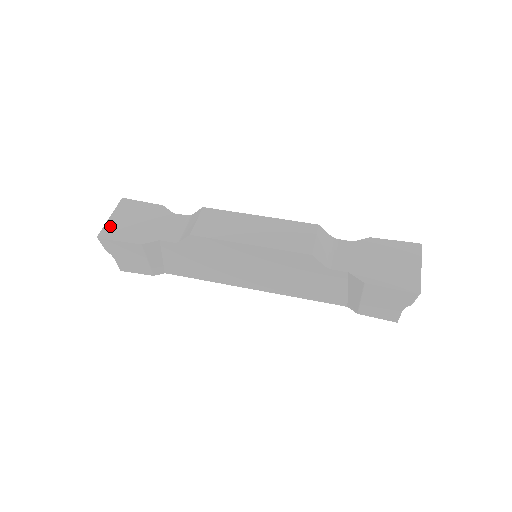
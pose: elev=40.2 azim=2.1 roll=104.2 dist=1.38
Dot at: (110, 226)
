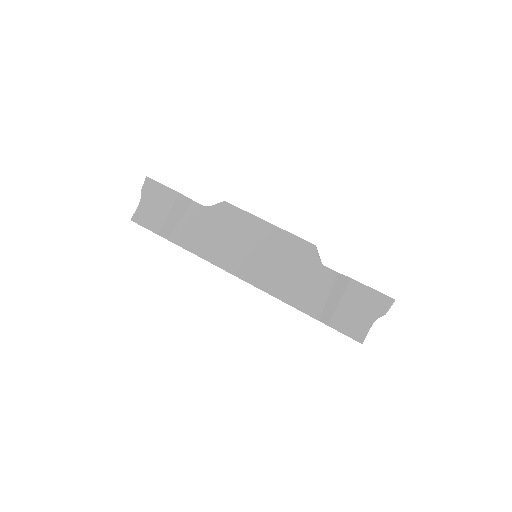
Dot at: occluded
